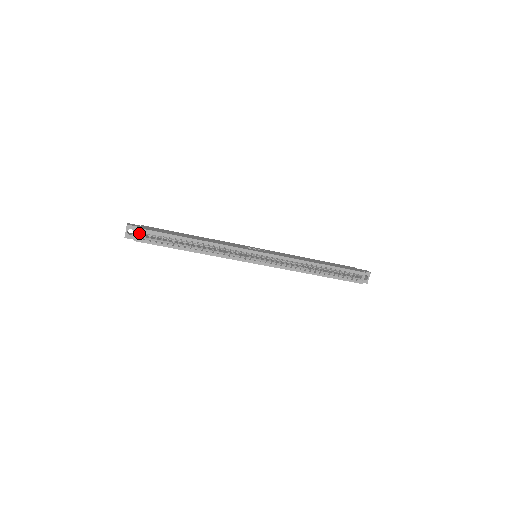
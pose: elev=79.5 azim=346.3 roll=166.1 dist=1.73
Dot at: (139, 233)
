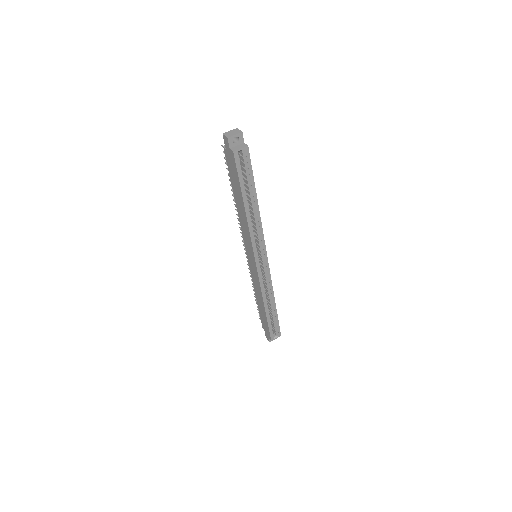
Dot at: occluded
